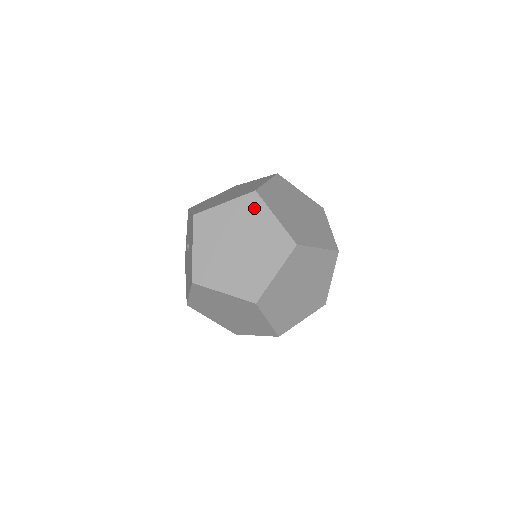
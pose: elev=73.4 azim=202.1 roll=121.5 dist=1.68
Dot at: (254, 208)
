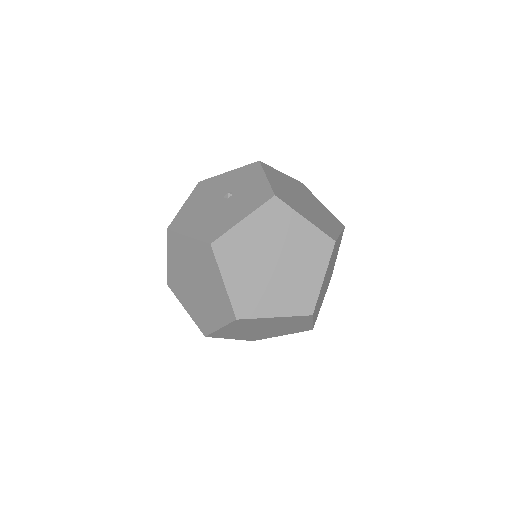
Dot at: (320, 252)
